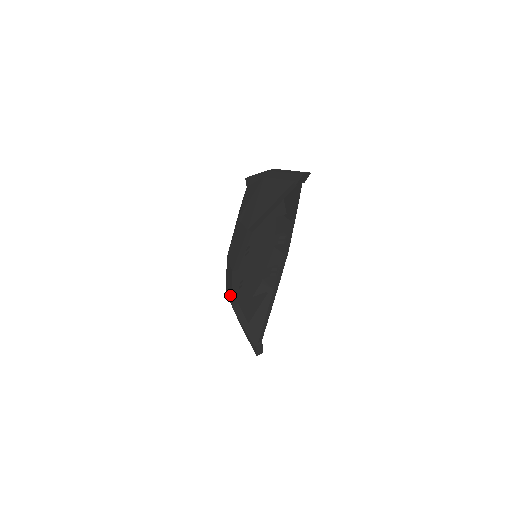
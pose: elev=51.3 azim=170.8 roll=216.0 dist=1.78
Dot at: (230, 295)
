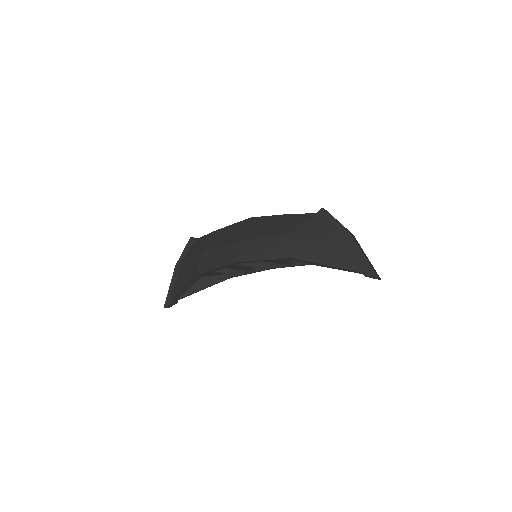
Dot at: (207, 264)
